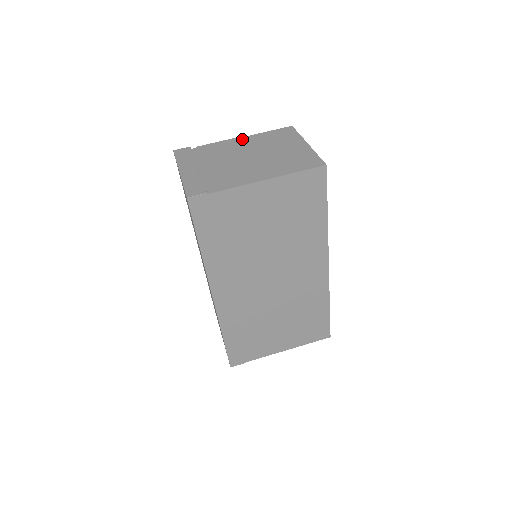
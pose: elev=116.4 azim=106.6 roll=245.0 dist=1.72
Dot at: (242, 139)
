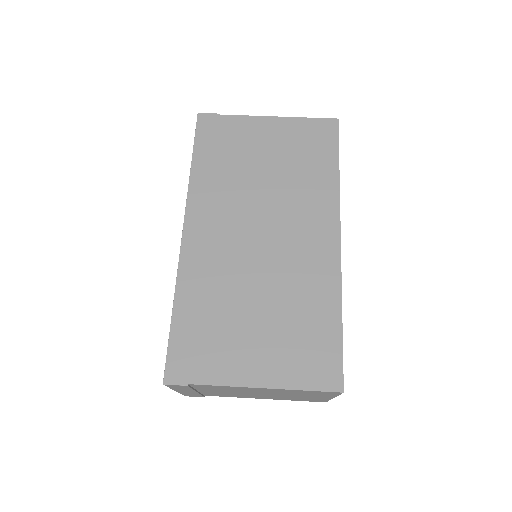
Dot at: occluded
